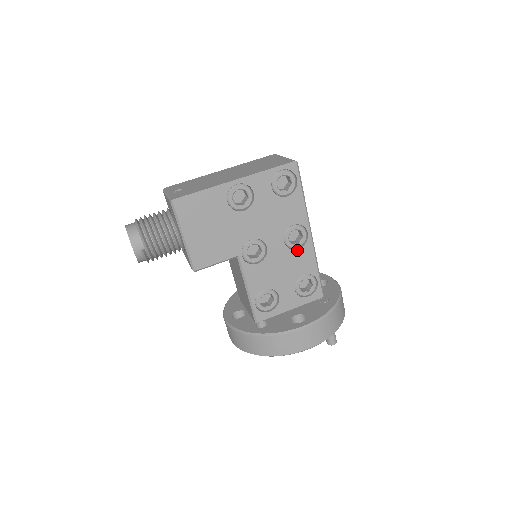
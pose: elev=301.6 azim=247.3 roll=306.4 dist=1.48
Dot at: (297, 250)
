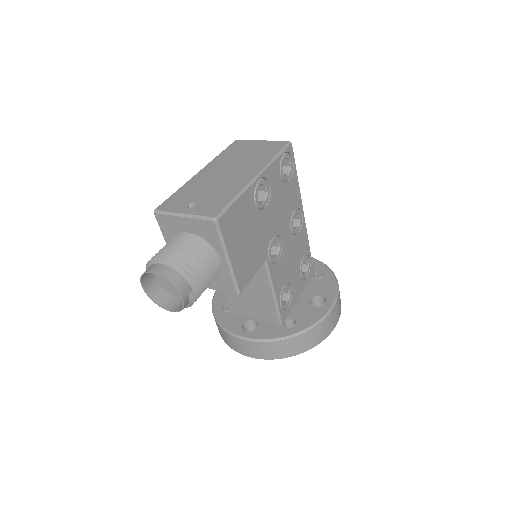
Dot at: (298, 235)
